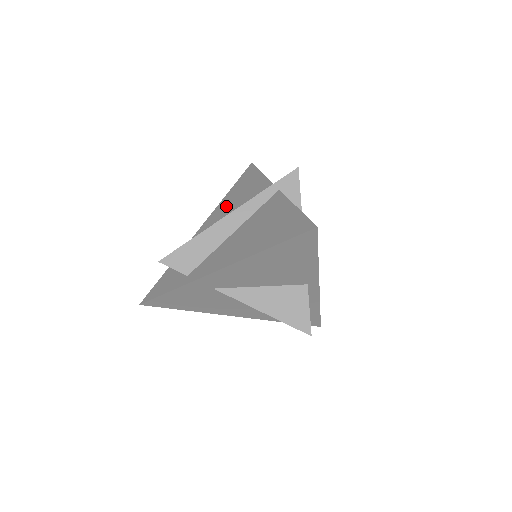
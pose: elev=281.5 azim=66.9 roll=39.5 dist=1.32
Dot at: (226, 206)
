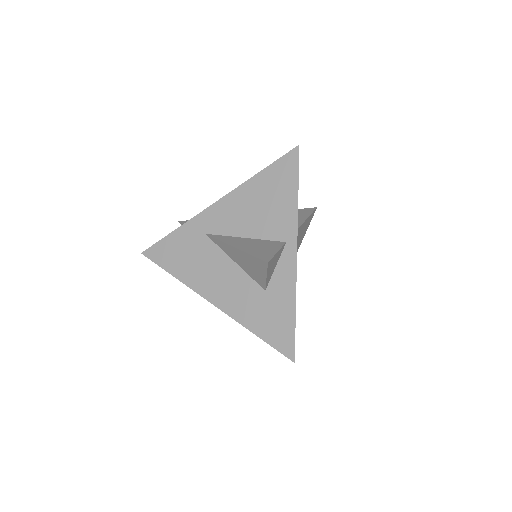
Dot at: occluded
